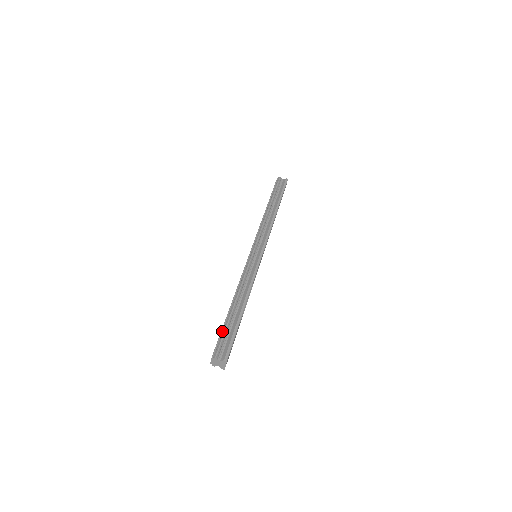
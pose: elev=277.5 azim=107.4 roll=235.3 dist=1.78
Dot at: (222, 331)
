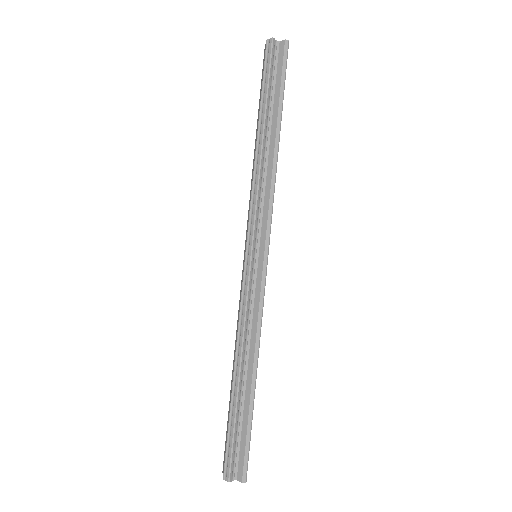
Dot at: (229, 431)
